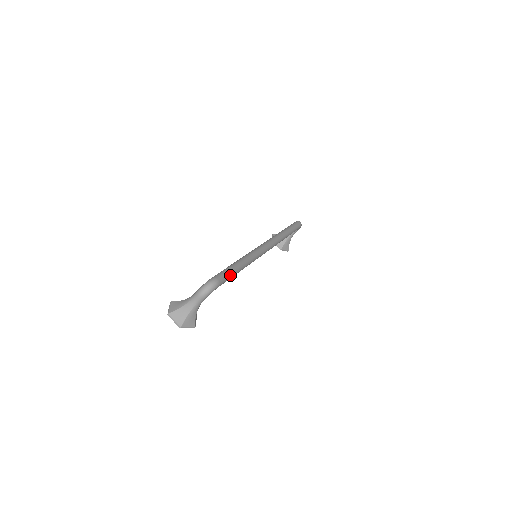
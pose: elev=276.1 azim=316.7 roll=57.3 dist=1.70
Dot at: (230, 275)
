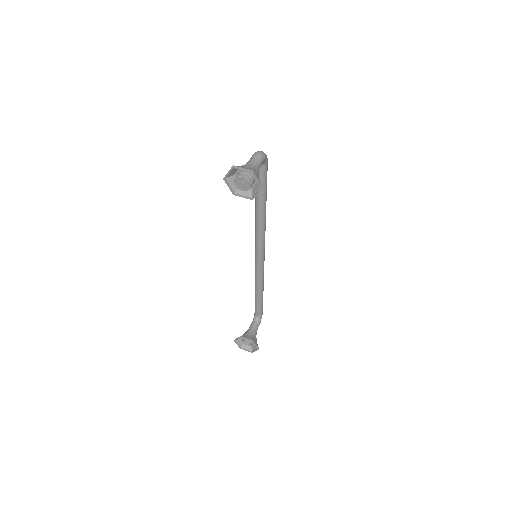
Dot at: occluded
